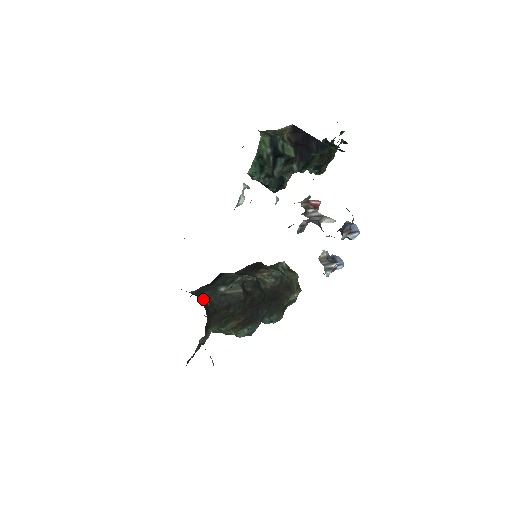
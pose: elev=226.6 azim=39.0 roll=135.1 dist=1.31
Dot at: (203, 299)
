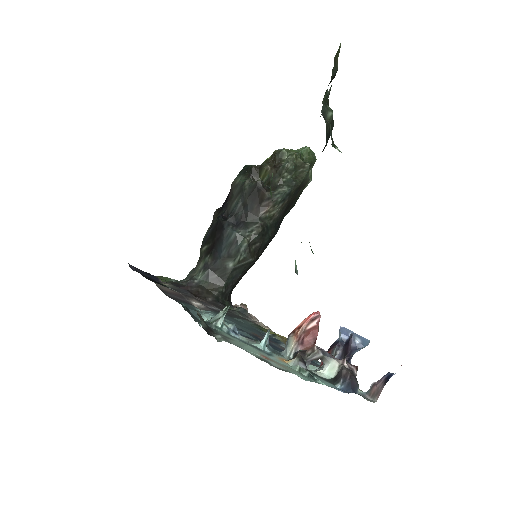
Dot at: (217, 294)
